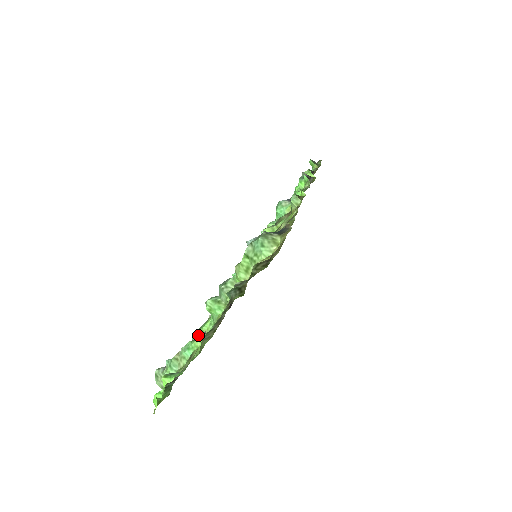
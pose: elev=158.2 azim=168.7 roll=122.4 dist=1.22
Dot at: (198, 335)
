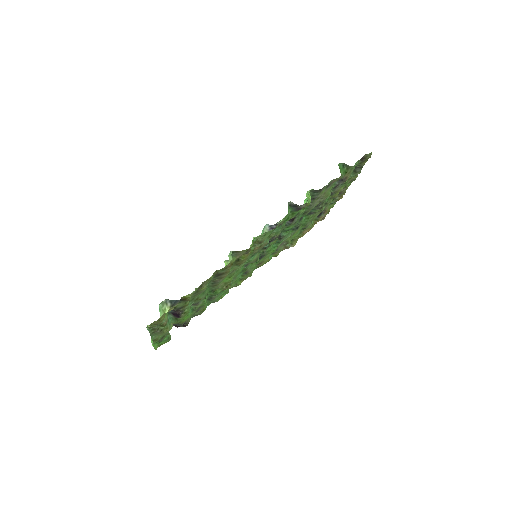
Dot at: occluded
